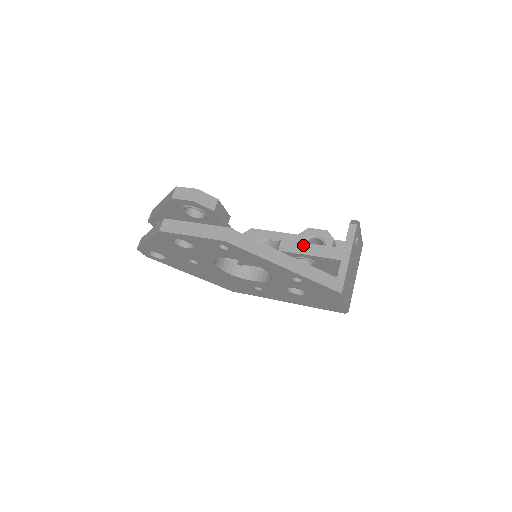
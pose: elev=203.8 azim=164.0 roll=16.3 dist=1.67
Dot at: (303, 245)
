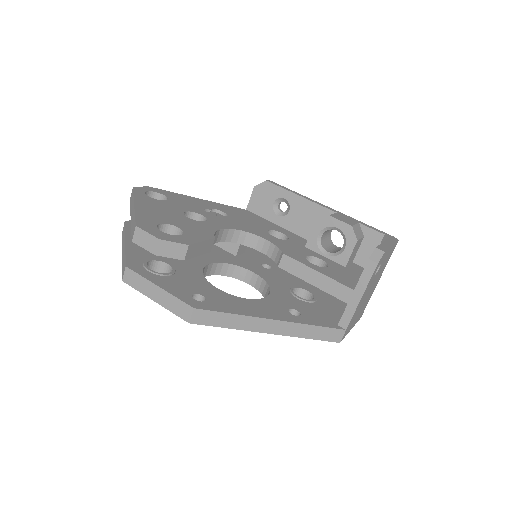
Dot at: (307, 270)
